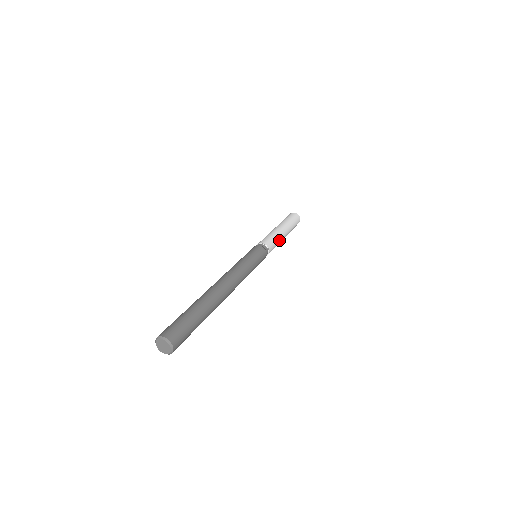
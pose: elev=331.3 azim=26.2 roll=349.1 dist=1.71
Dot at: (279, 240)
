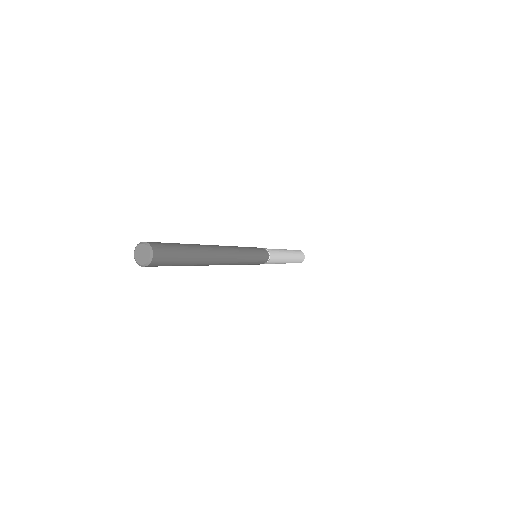
Dot at: (279, 261)
